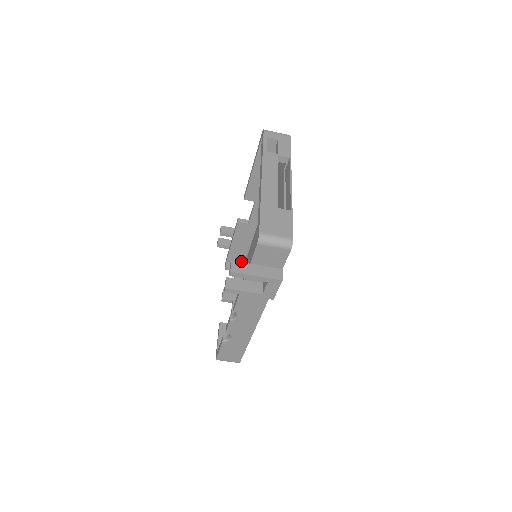
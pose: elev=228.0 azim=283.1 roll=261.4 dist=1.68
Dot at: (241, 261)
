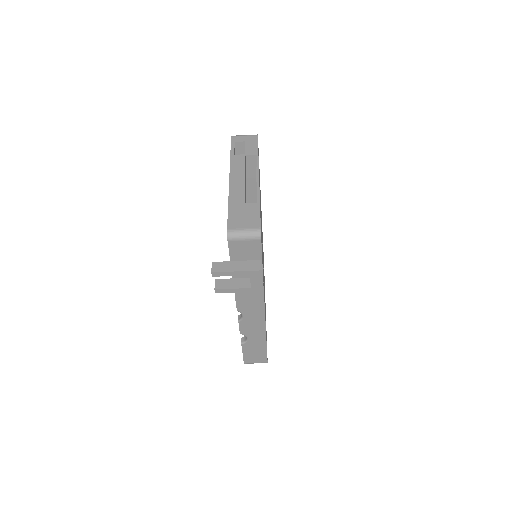
Dot at: occluded
